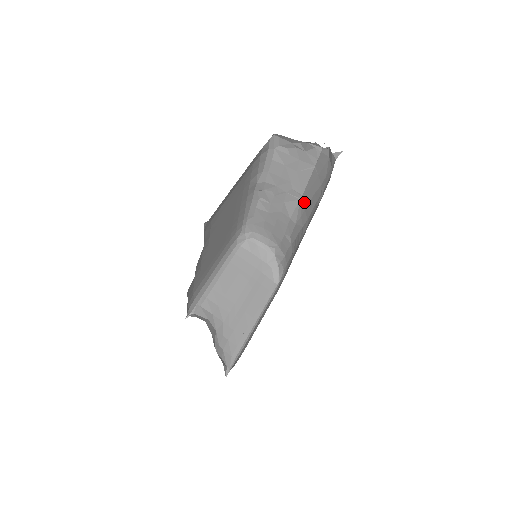
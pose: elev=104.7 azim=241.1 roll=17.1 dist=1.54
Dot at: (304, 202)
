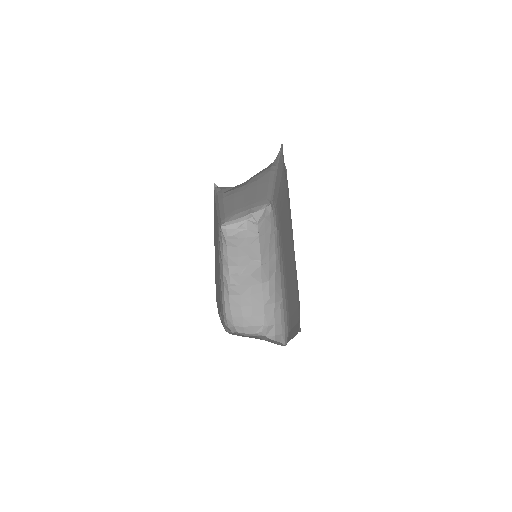
Dot at: (265, 260)
